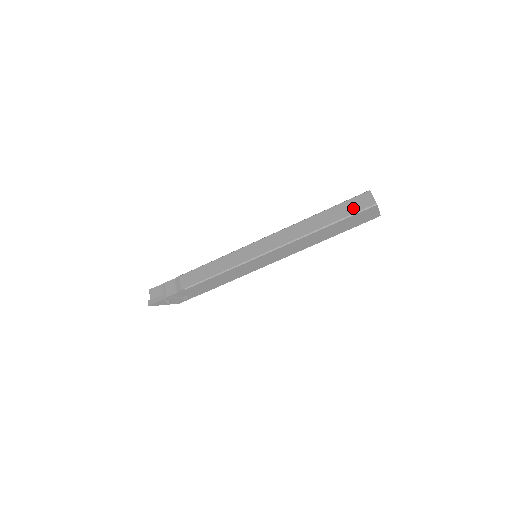
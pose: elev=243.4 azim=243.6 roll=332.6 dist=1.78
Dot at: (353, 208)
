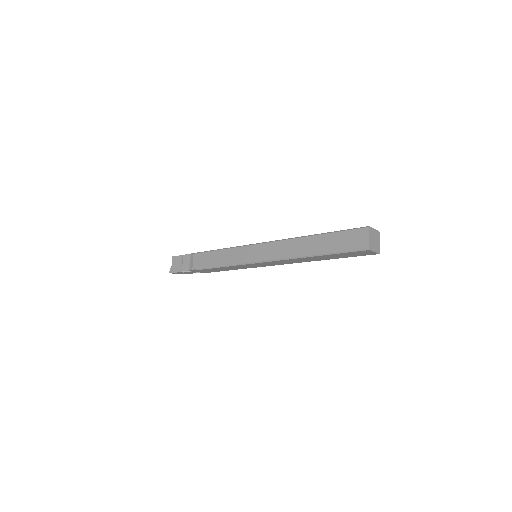
Dot at: (345, 244)
